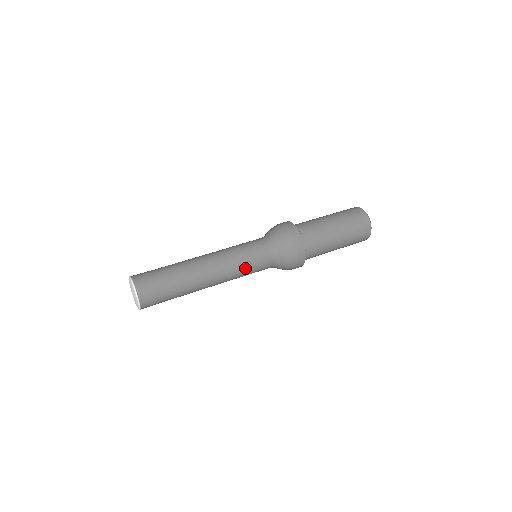
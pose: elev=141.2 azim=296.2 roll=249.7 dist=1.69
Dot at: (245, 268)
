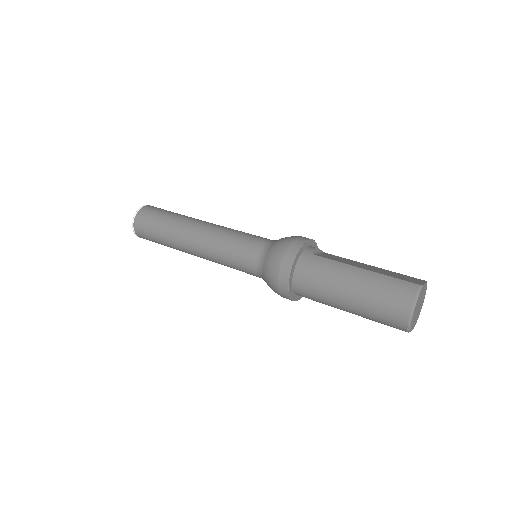
Dot at: (229, 266)
